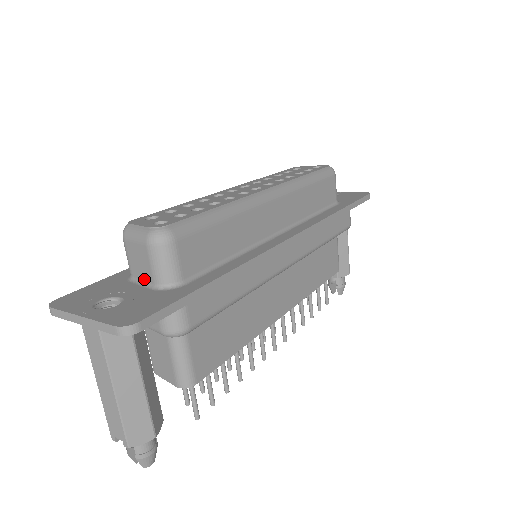
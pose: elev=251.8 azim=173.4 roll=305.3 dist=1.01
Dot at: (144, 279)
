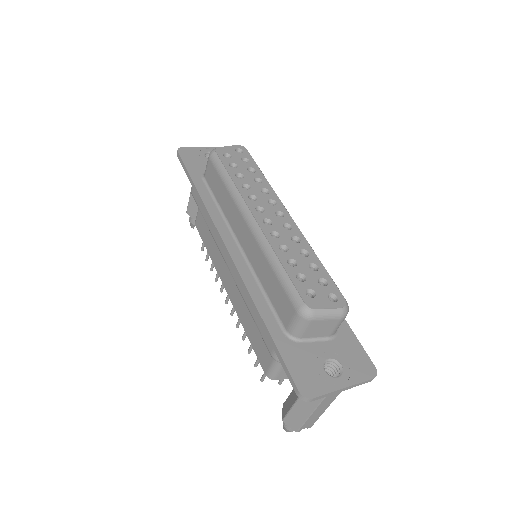
Dot at: (318, 337)
